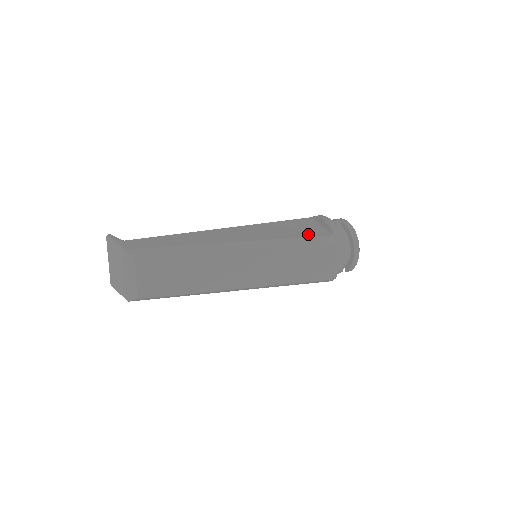
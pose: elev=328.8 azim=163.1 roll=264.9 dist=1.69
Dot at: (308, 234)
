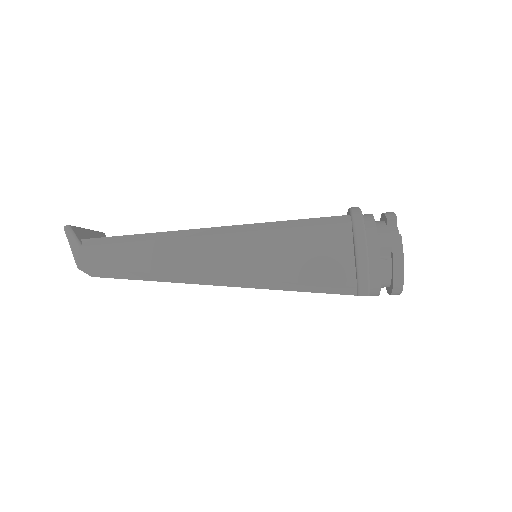
Dot at: (318, 276)
